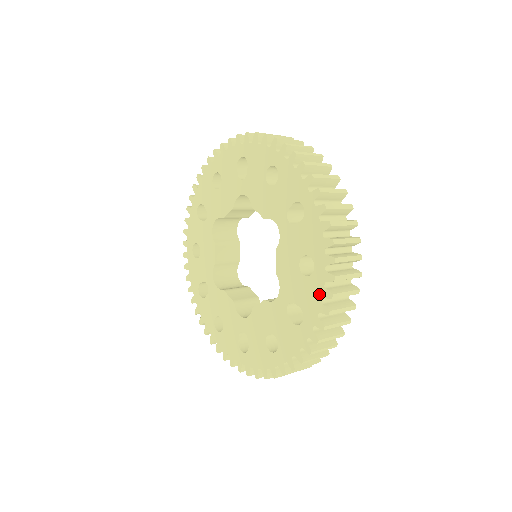
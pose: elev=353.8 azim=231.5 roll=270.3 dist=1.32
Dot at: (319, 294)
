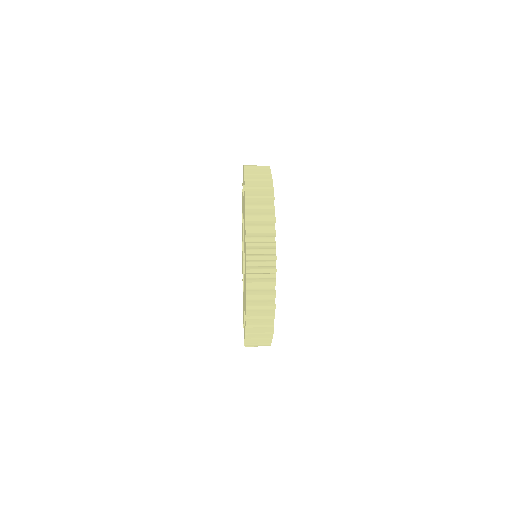
Dot at: occluded
